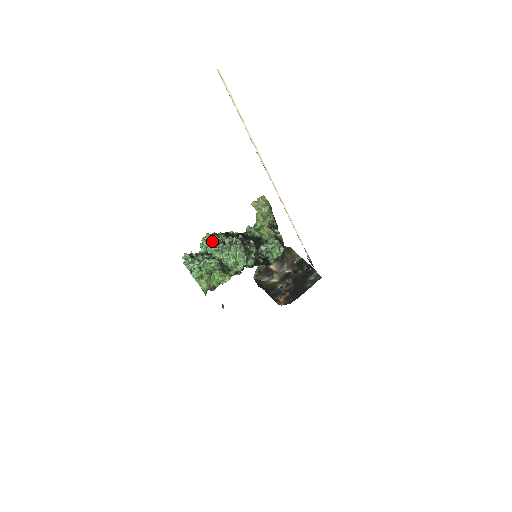
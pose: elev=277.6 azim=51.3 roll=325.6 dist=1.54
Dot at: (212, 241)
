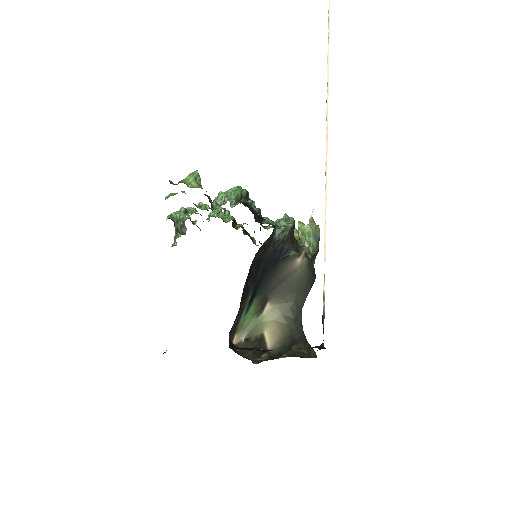
Dot at: (225, 218)
